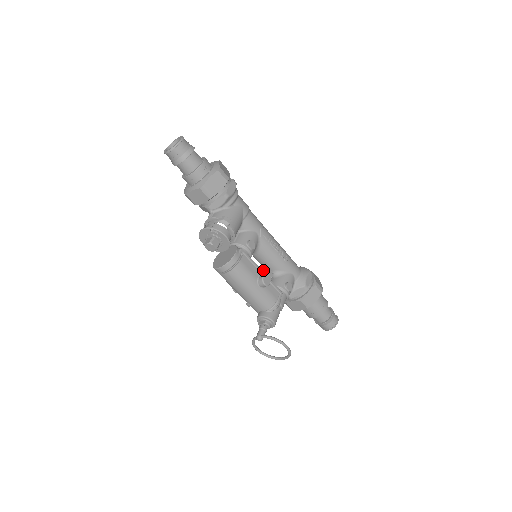
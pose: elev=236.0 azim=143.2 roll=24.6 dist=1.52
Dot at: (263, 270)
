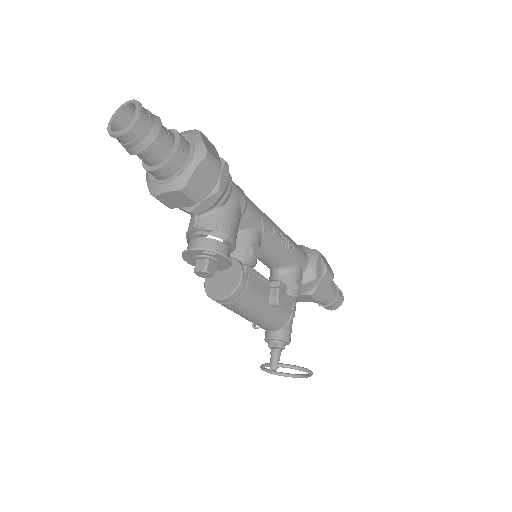
Dot at: (275, 284)
